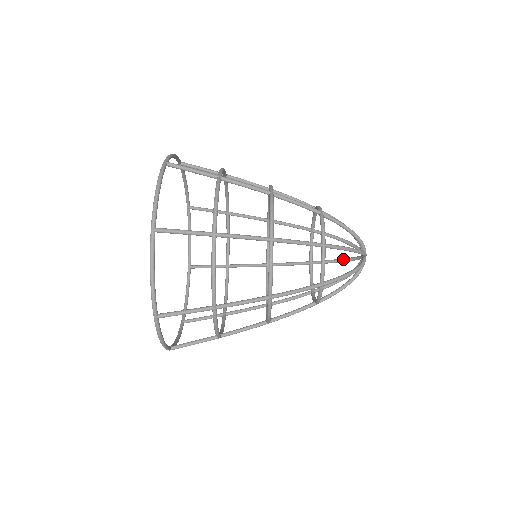
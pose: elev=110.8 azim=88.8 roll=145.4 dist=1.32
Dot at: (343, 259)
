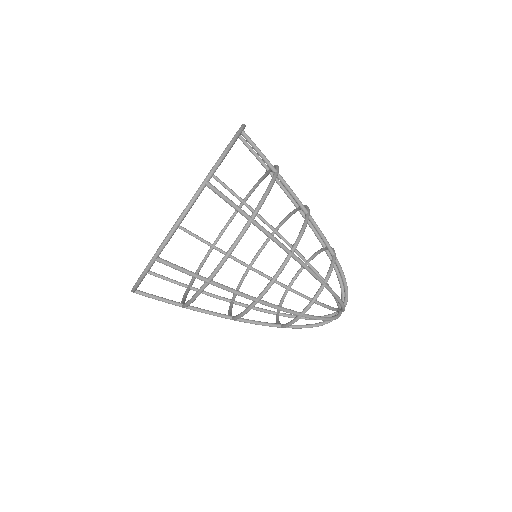
Dot at: (319, 302)
